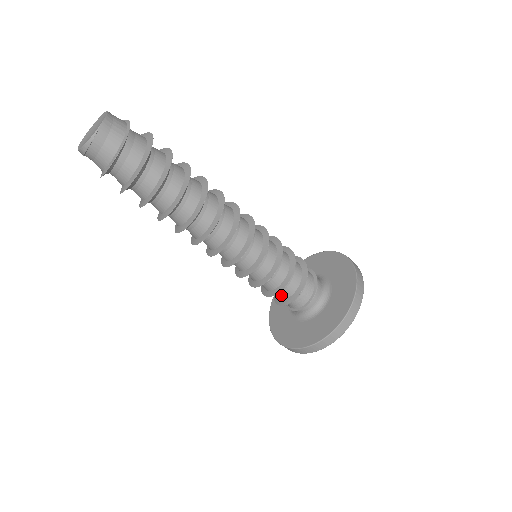
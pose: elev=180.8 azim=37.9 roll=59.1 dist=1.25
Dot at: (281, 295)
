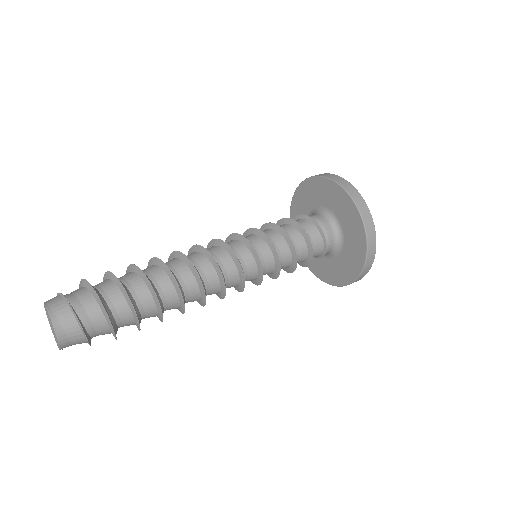
Dot at: occluded
